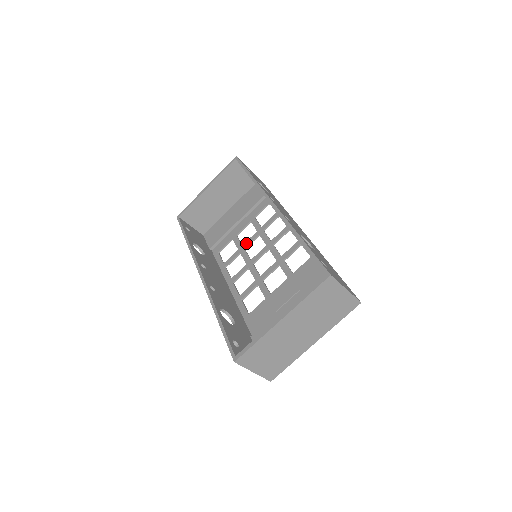
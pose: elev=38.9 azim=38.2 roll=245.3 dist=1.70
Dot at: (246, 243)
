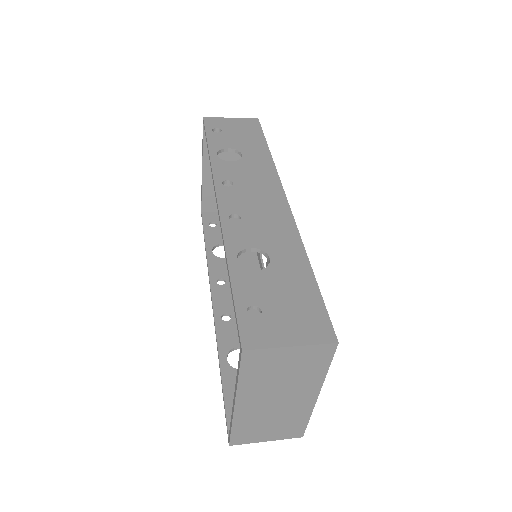
Dot at: occluded
